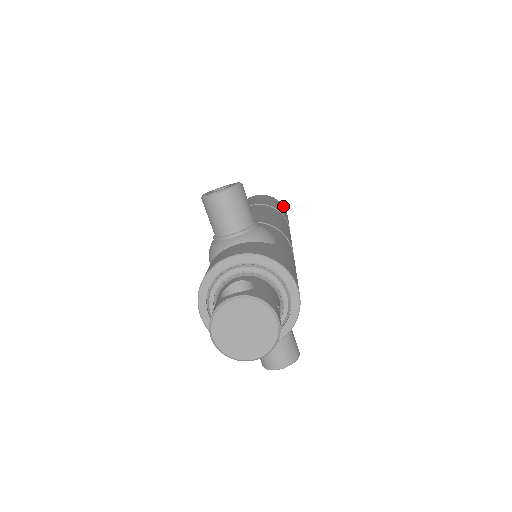
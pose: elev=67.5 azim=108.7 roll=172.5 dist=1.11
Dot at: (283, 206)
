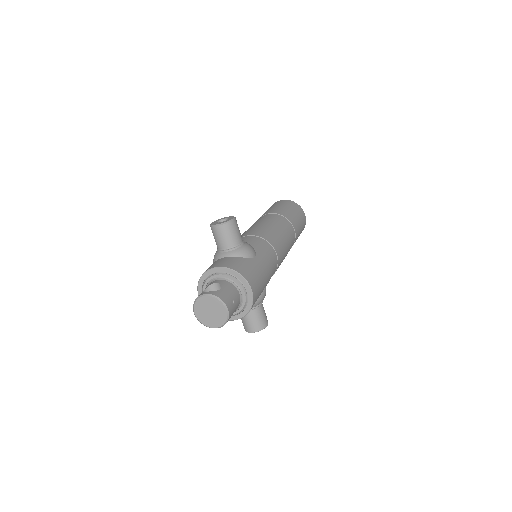
Dot at: (302, 210)
